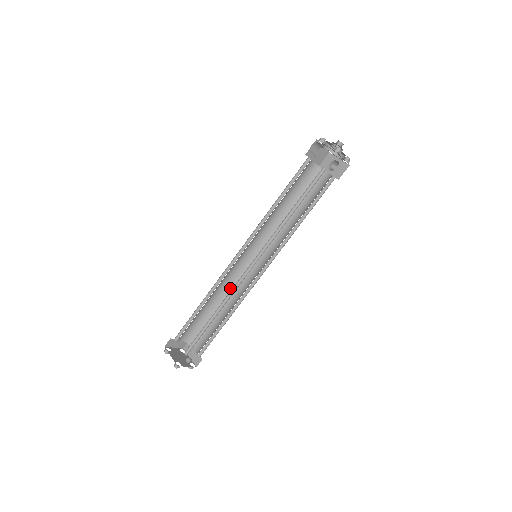
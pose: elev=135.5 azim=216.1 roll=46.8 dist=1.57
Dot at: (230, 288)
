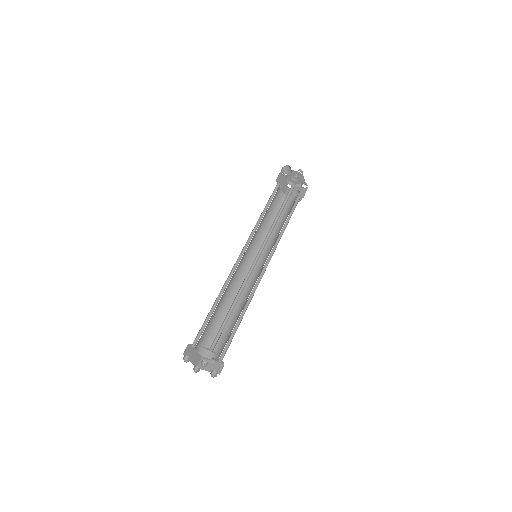
Dot at: (236, 293)
